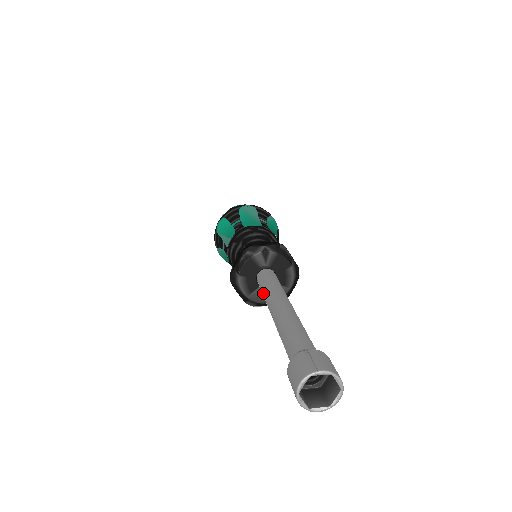
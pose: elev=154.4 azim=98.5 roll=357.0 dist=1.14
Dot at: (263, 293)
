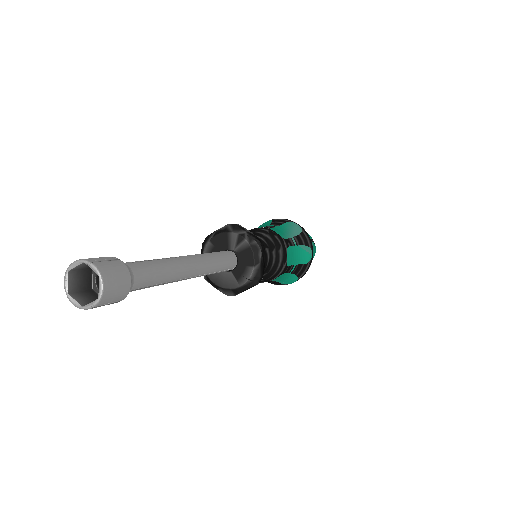
Dot at: occluded
